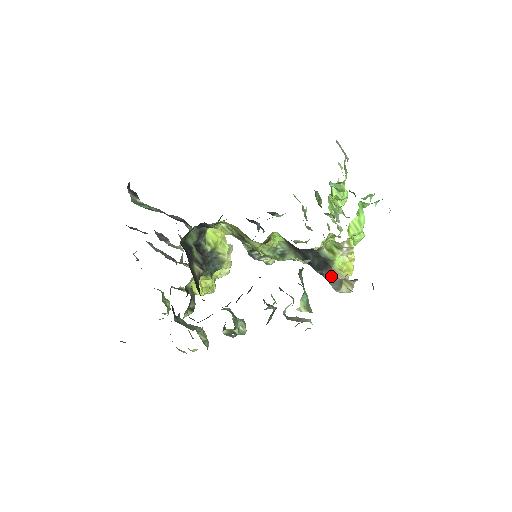
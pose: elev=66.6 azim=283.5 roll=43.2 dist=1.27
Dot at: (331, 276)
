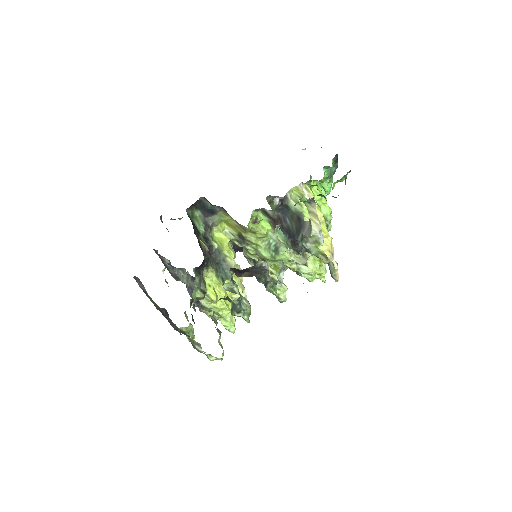
Dot at: (305, 227)
